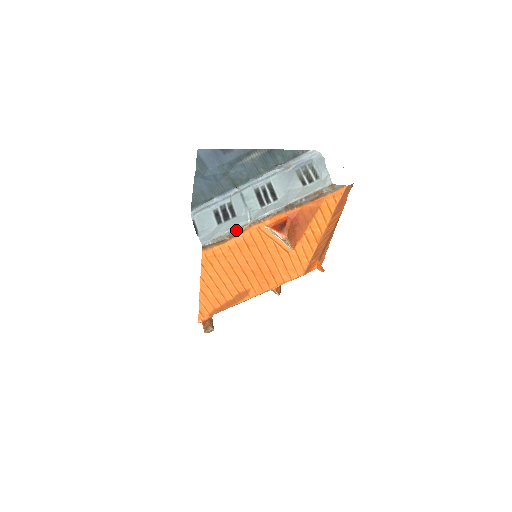
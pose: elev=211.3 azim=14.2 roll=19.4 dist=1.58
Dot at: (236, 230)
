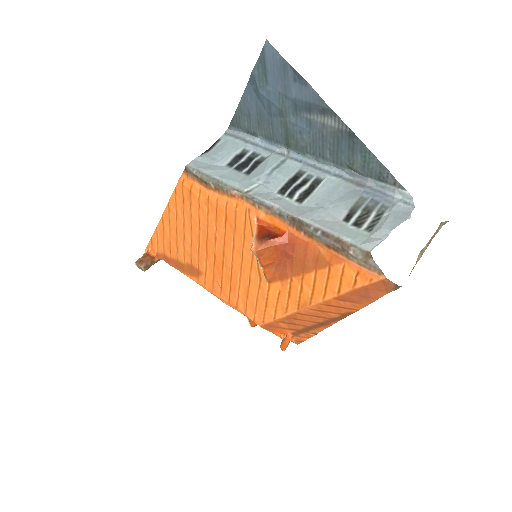
Dot at: (226, 185)
